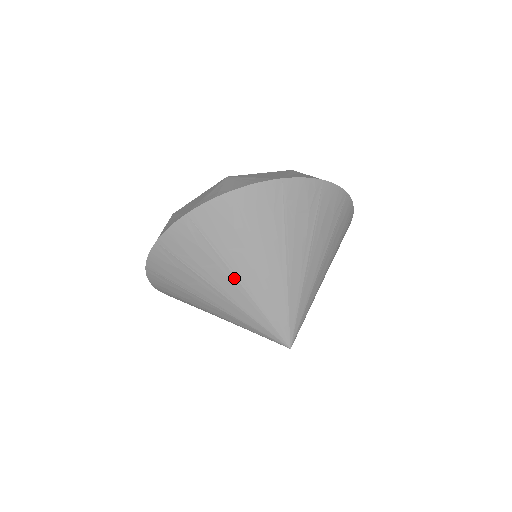
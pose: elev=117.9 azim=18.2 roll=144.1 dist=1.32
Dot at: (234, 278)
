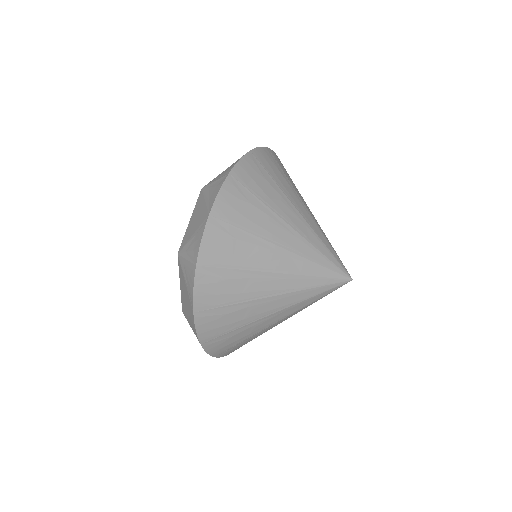
Dot at: (296, 210)
